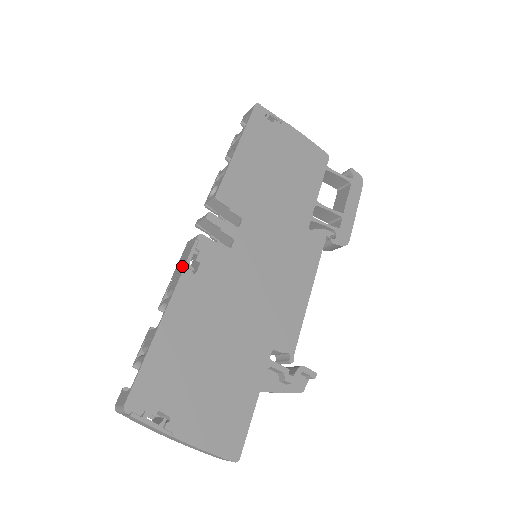
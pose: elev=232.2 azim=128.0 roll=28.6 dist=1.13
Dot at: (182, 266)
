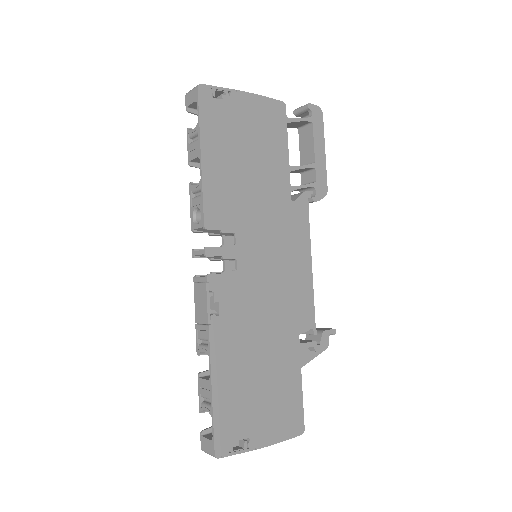
Dot at: (204, 313)
